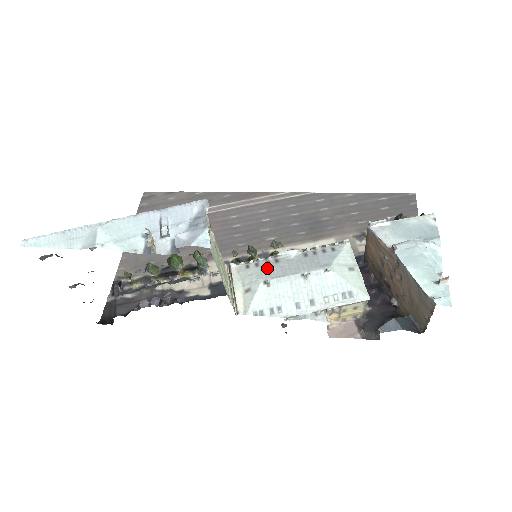
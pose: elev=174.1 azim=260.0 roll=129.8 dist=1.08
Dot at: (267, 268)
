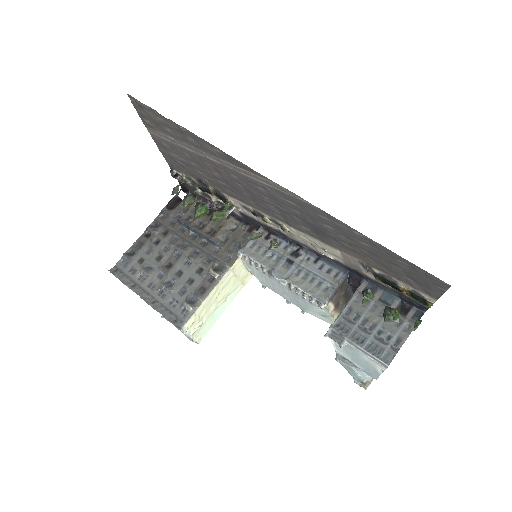
Dot at: (263, 276)
